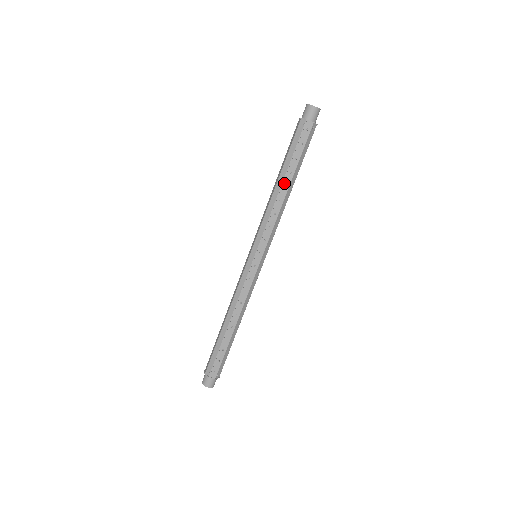
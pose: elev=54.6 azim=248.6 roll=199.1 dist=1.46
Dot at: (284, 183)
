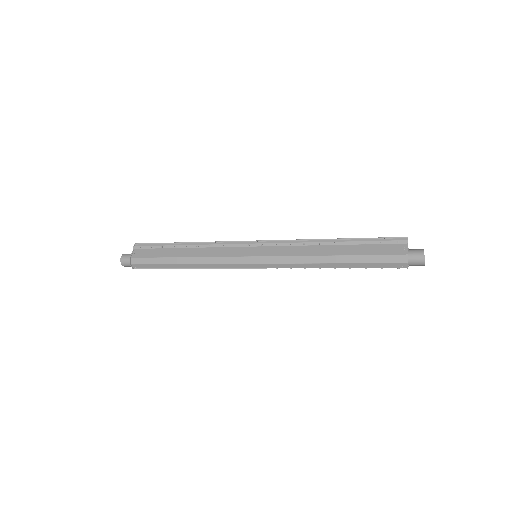
Dot at: occluded
